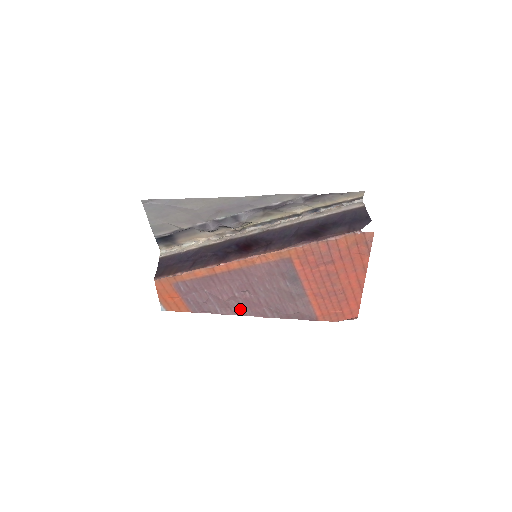
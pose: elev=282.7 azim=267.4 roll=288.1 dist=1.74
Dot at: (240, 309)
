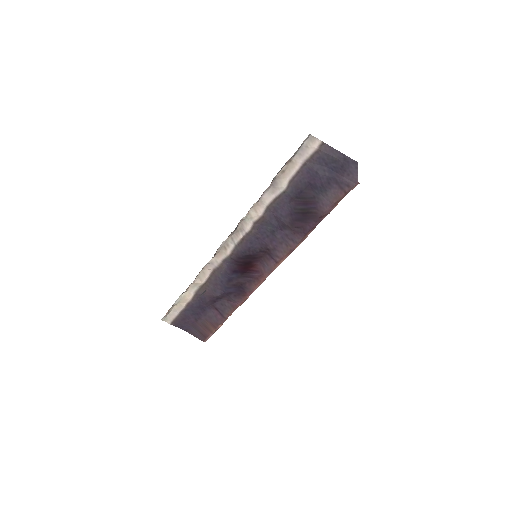
Dot at: occluded
